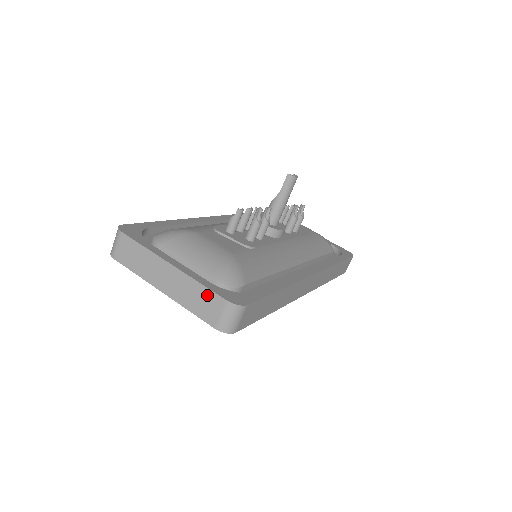
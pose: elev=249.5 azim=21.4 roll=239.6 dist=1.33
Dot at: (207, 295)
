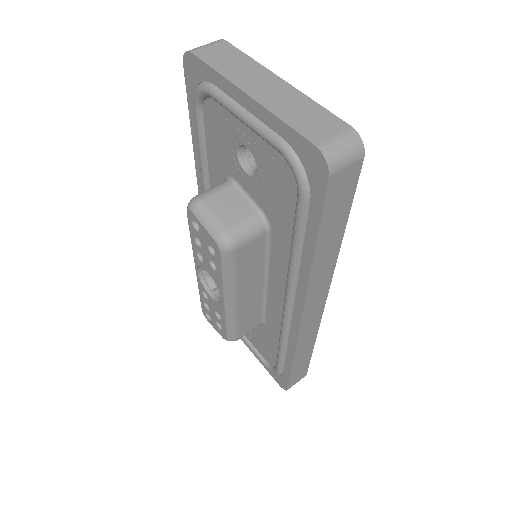
Dot at: (323, 115)
